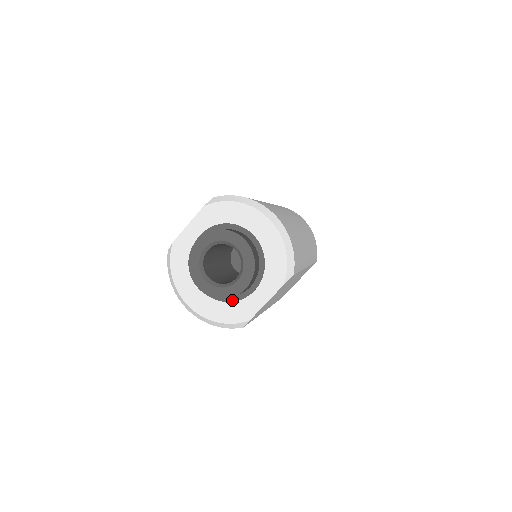
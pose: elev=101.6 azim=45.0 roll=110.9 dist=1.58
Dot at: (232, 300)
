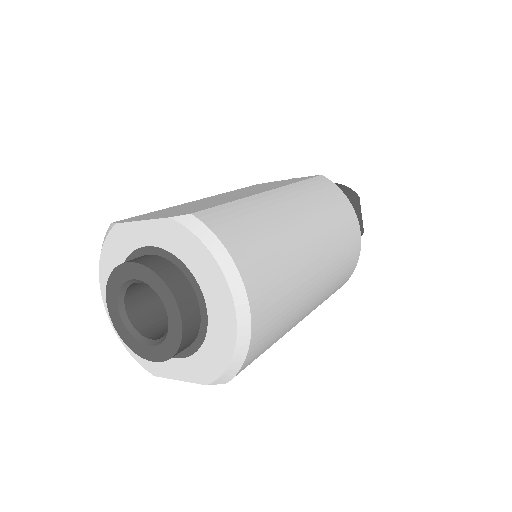
Dot at: occluded
